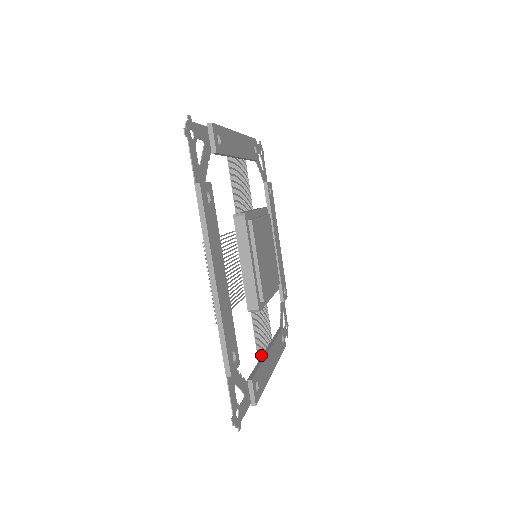
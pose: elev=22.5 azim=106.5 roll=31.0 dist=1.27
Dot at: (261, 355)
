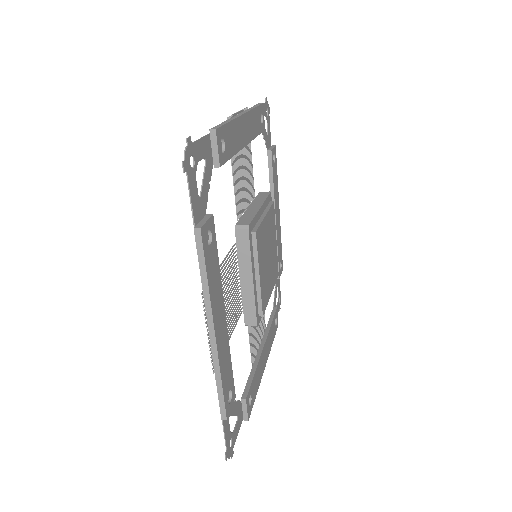
Dot at: (255, 357)
